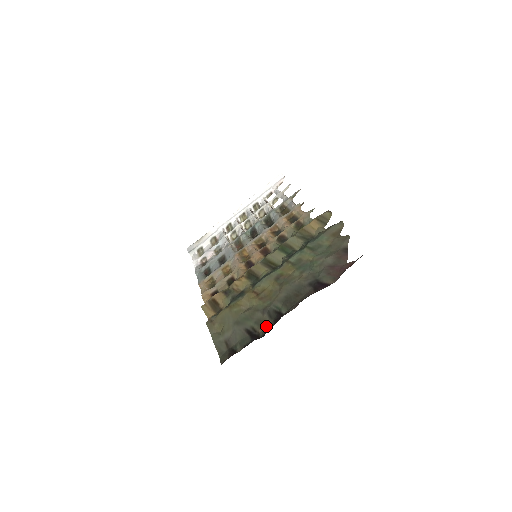
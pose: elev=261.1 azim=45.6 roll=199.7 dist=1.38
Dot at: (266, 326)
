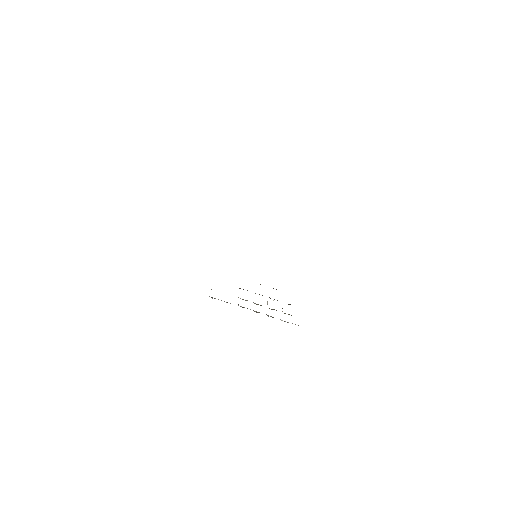
Dot at: occluded
